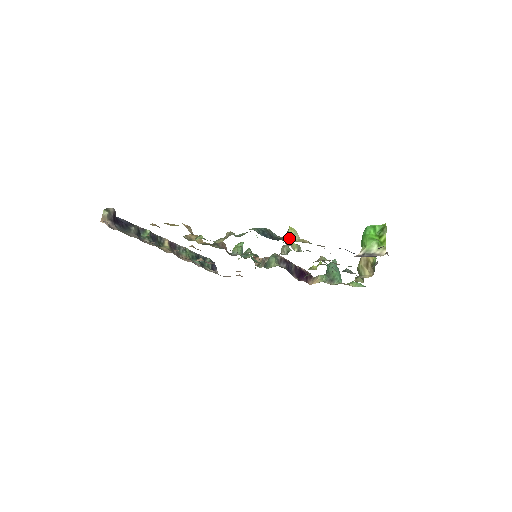
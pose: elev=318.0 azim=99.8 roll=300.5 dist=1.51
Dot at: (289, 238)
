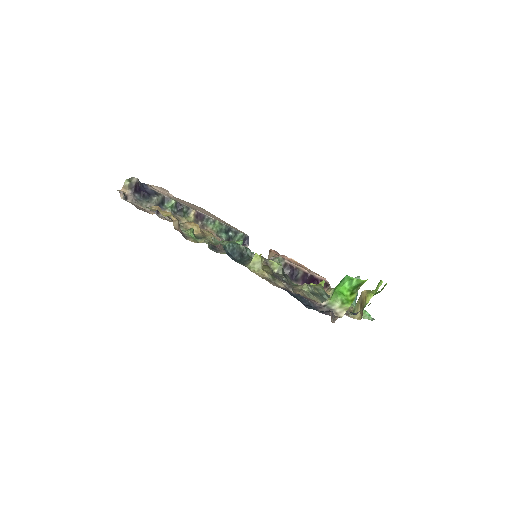
Dot at: (249, 265)
